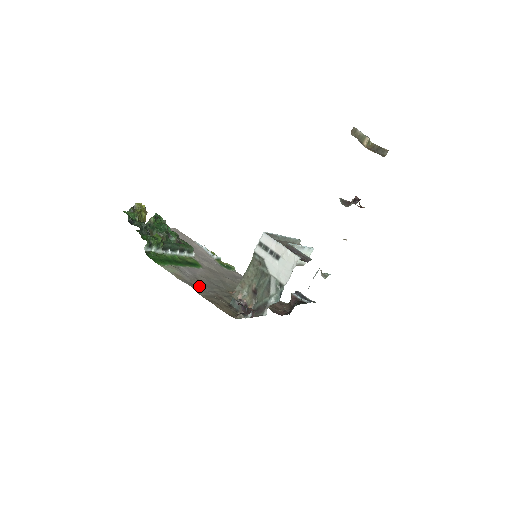
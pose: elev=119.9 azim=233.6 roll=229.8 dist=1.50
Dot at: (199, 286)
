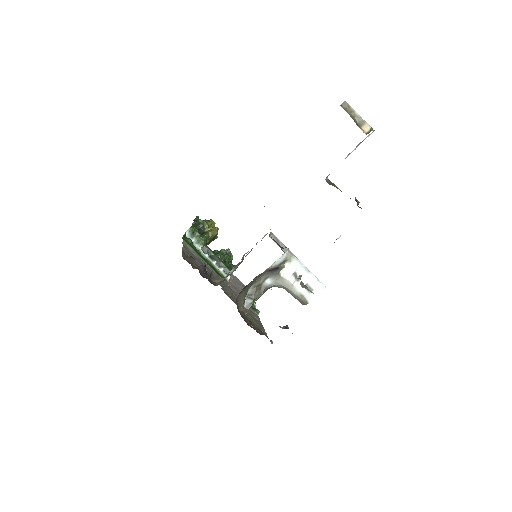
Dot at: (193, 256)
